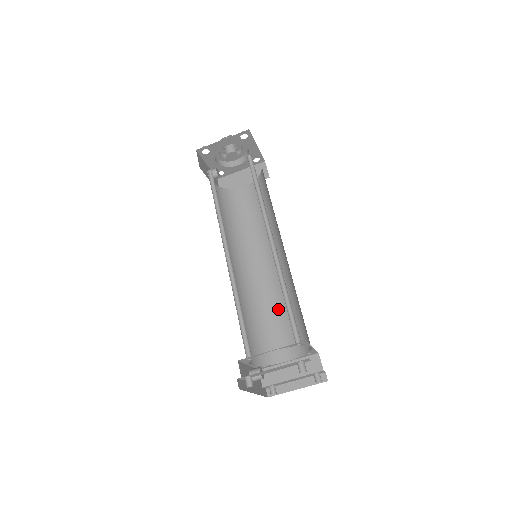
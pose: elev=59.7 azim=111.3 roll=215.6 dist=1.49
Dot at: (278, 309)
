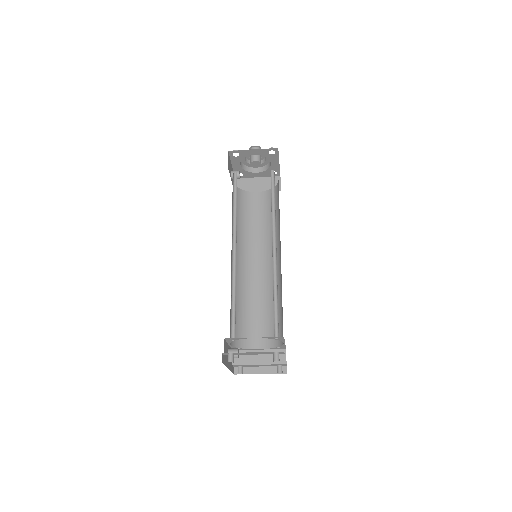
Dot at: (261, 304)
